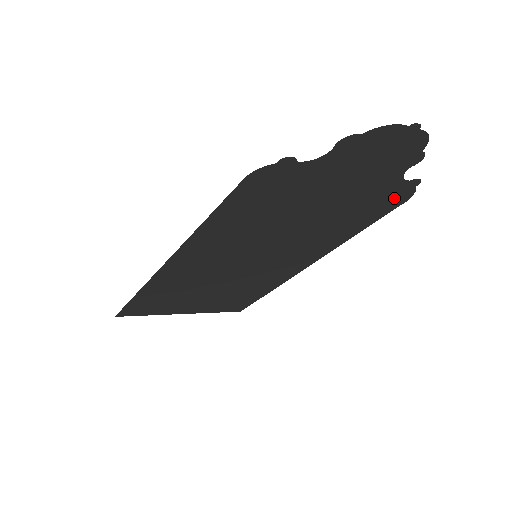
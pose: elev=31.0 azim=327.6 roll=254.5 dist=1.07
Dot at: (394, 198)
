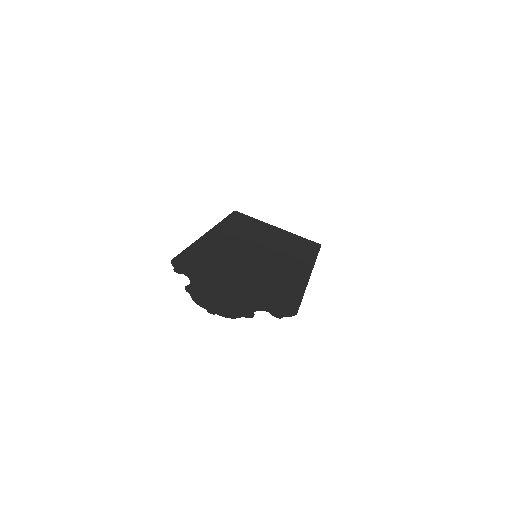
Dot at: (283, 307)
